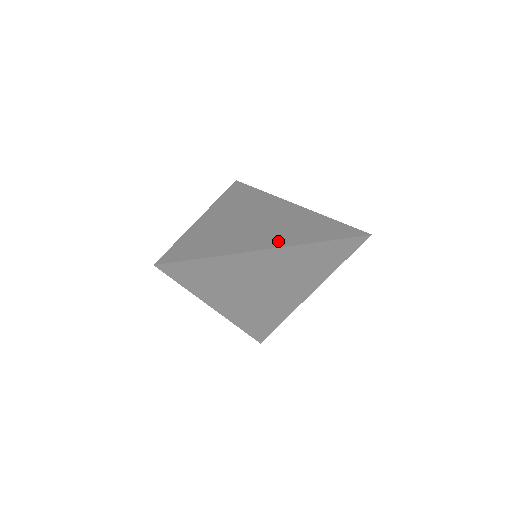
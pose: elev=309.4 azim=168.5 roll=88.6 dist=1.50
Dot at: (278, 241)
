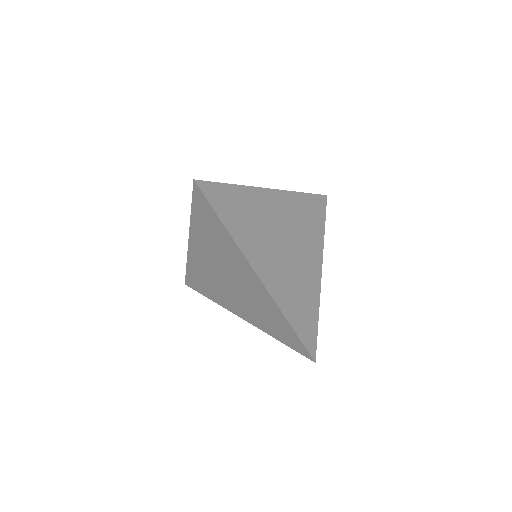
Dot at: (272, 281)
